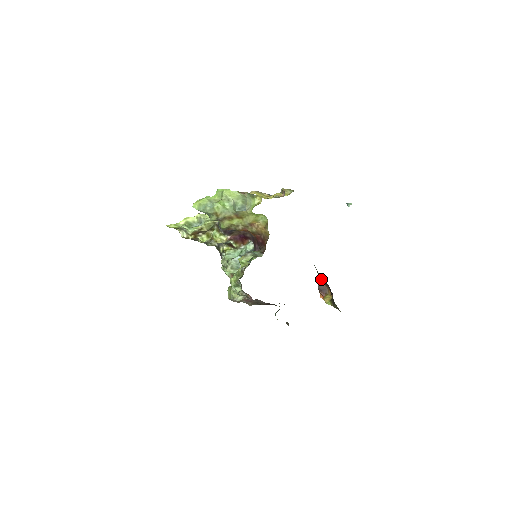
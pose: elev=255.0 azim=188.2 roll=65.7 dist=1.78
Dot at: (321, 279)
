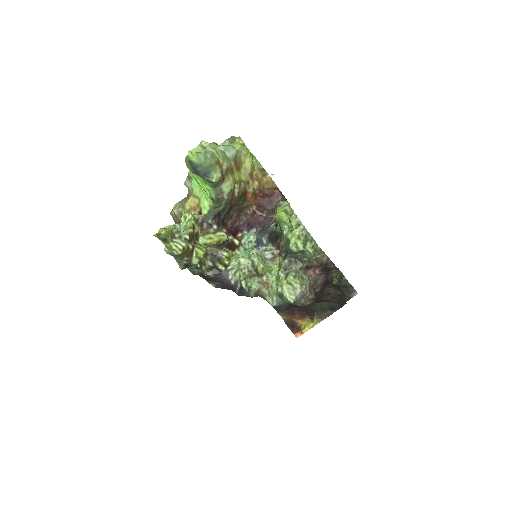
Dot at: (285, 311)
